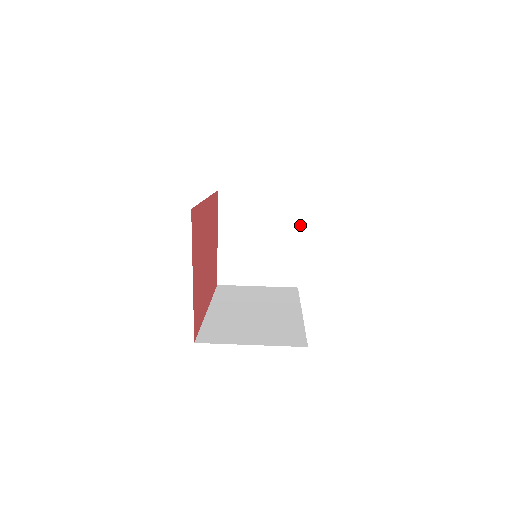
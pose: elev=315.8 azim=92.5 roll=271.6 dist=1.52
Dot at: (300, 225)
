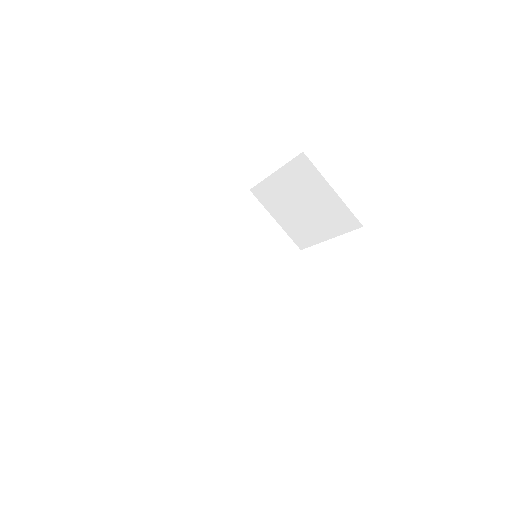
Dot at: (339, 235)
